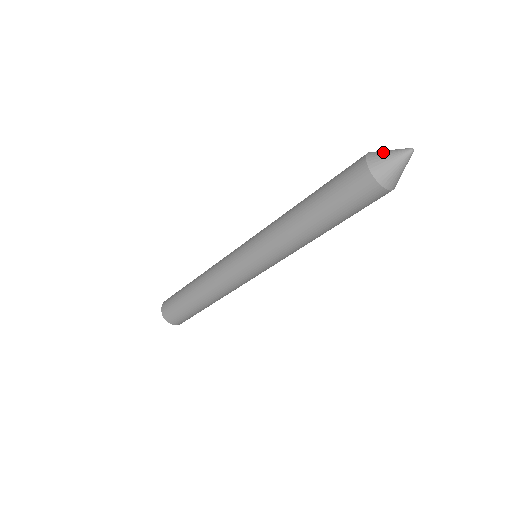
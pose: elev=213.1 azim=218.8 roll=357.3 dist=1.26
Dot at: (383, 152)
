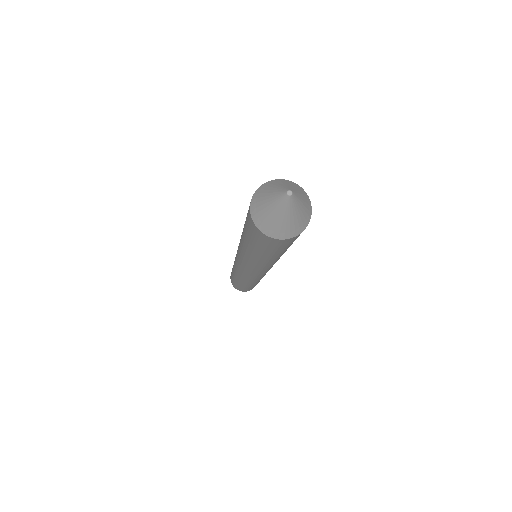
Dot at: (264, 211)
